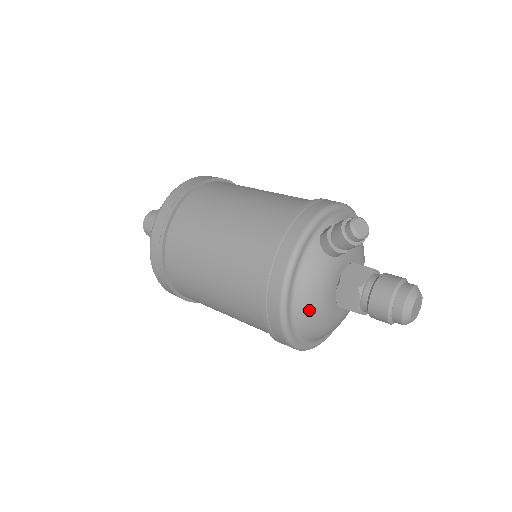
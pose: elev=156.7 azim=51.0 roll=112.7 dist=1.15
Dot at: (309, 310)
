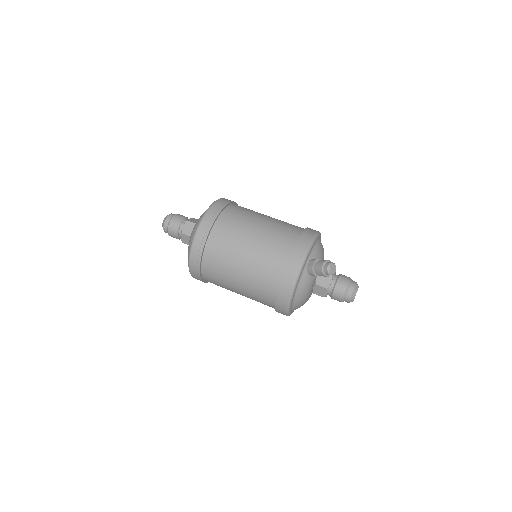
Dot at: (301, 303)
